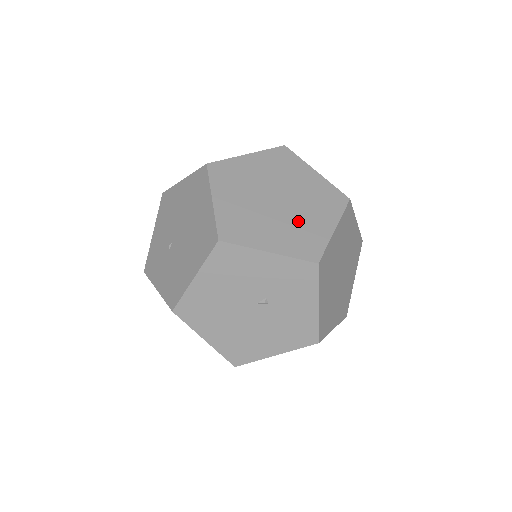
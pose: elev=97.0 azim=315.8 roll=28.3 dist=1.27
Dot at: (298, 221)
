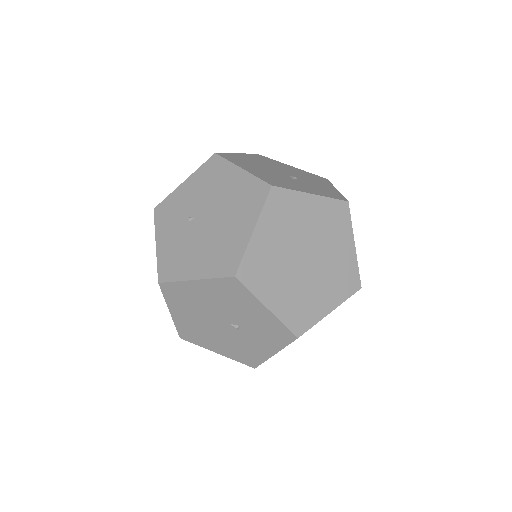
Dot at: (309, 289)
